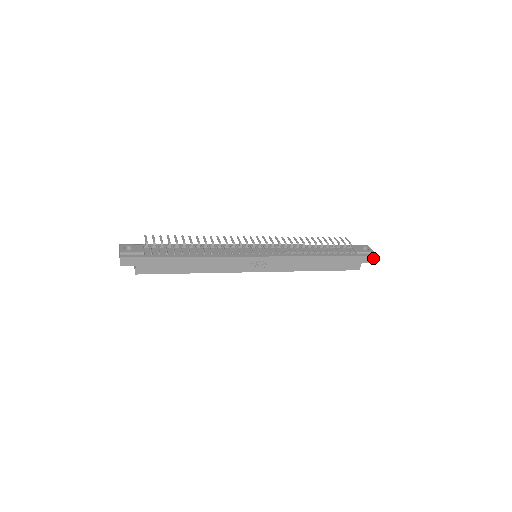
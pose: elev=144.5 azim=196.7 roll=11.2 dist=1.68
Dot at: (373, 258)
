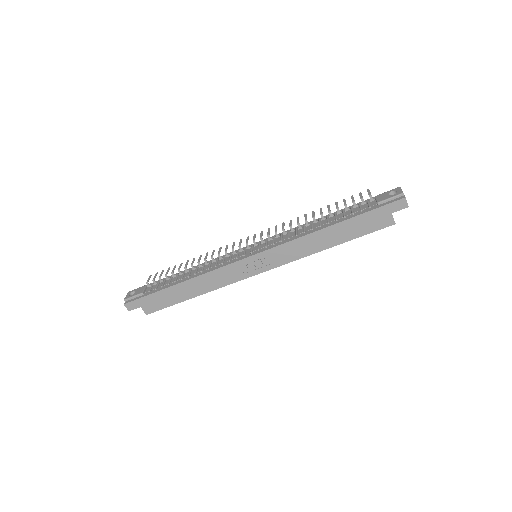
Dot at: (405, 201)
